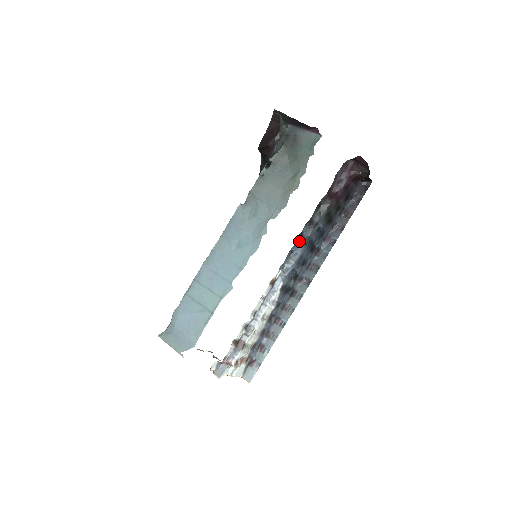
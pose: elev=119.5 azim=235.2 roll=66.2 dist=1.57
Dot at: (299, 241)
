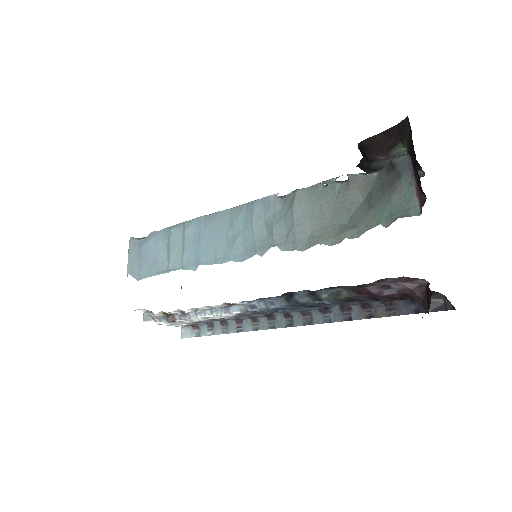
Dot at: (285, 296)
